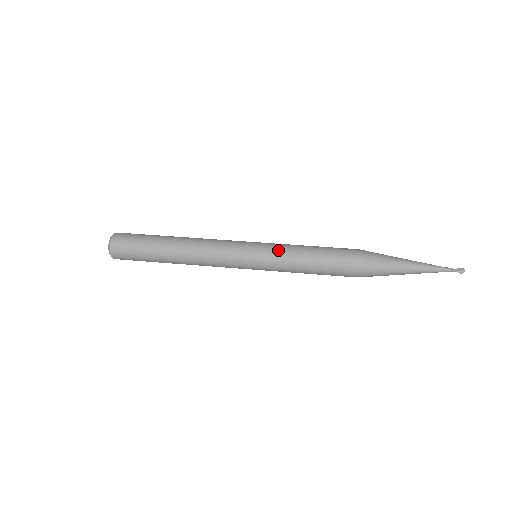
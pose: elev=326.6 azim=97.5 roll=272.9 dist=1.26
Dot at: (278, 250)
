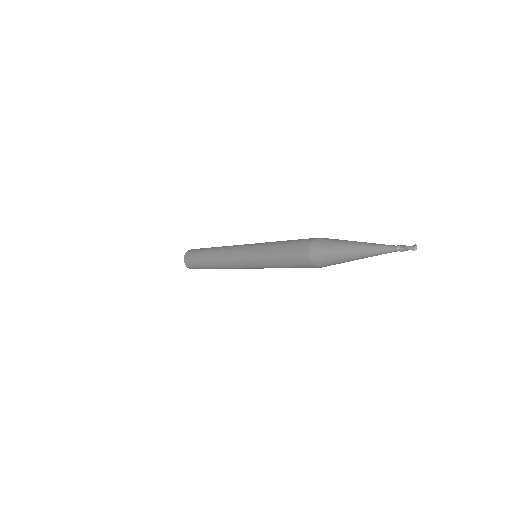
Dot at: (264, 243)
